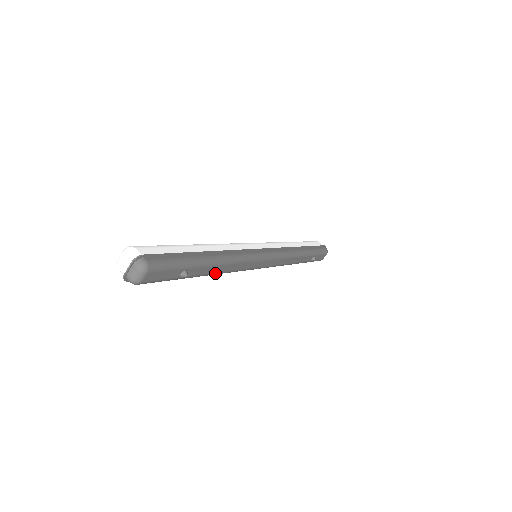
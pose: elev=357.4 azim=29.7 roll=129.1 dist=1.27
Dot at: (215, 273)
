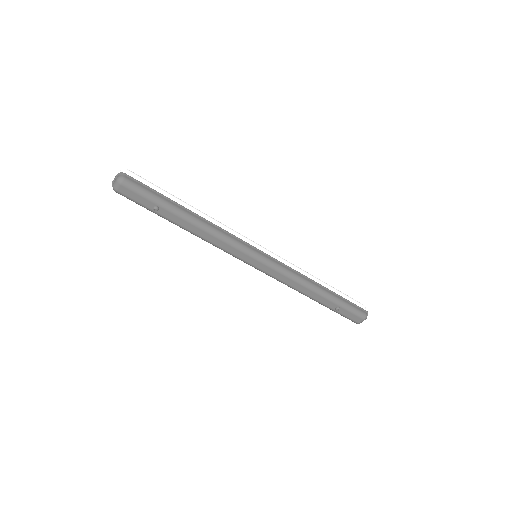
Dot at: (193, 232)
